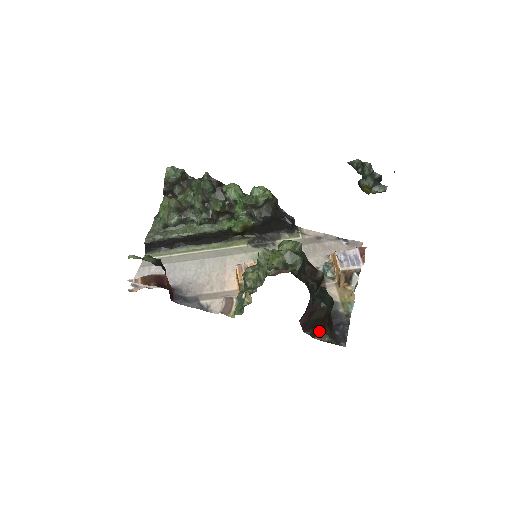
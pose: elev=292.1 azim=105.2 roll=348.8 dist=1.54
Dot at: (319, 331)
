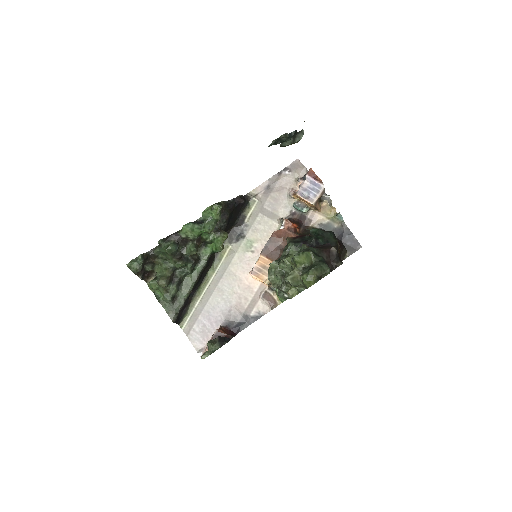
Dot at: (339, 256)
